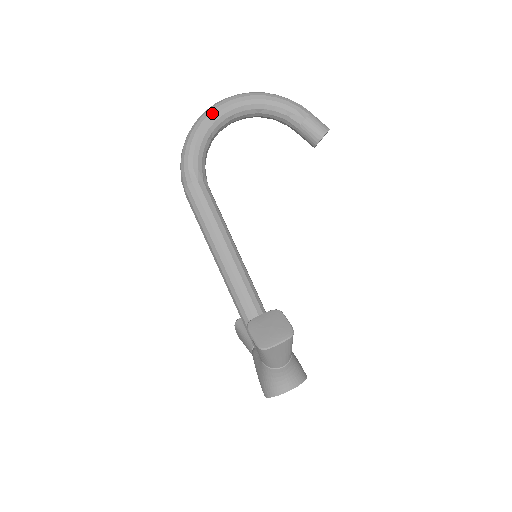
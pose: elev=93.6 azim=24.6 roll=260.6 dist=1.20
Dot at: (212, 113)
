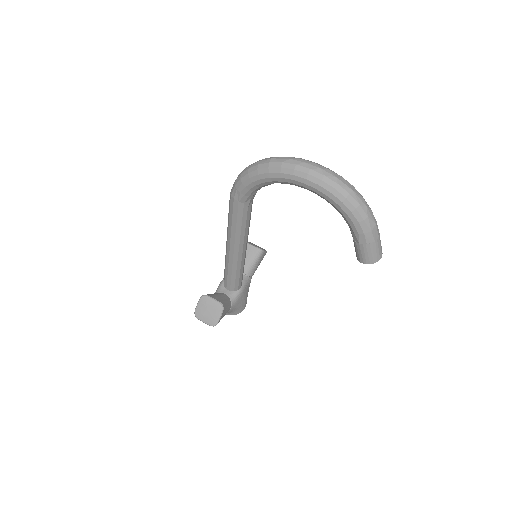
Dot at: (283, 175)
